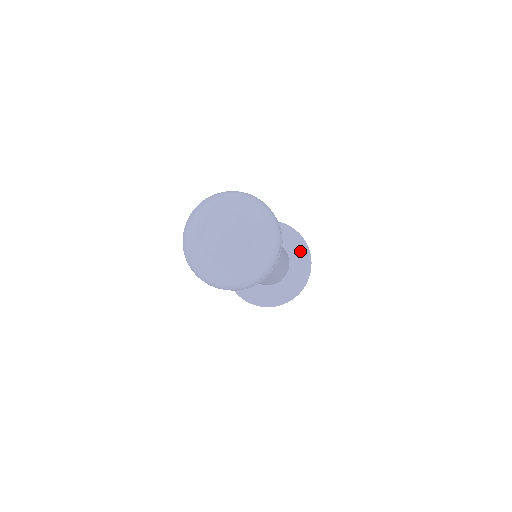
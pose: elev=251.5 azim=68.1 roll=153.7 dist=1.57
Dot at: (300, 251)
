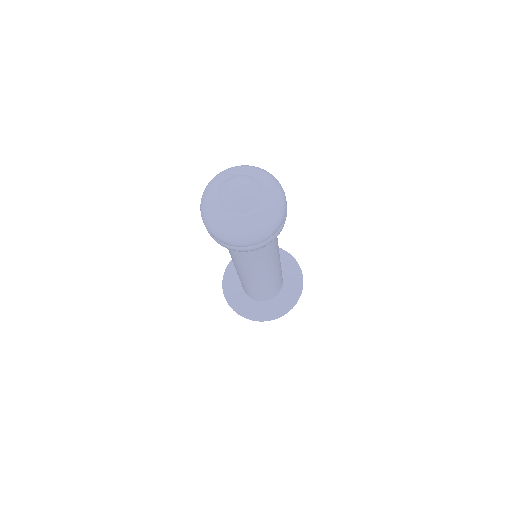
Dot at: (291, 268)
